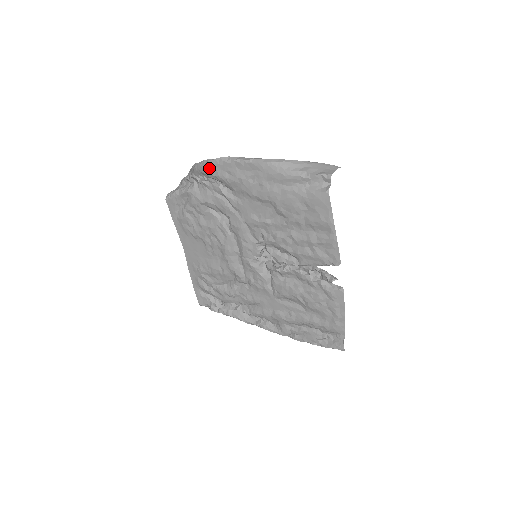
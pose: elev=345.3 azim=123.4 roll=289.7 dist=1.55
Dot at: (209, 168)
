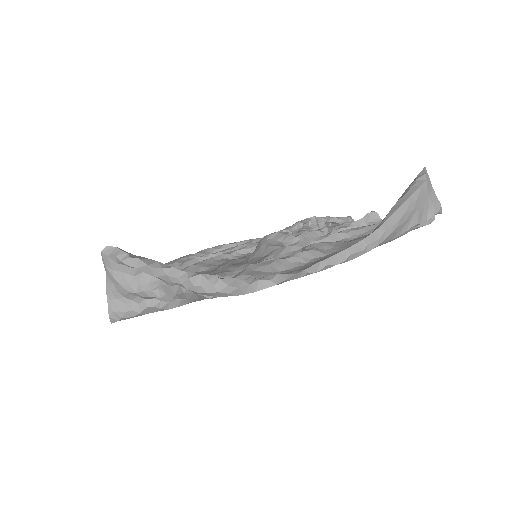
Dot at: (254, 290)
